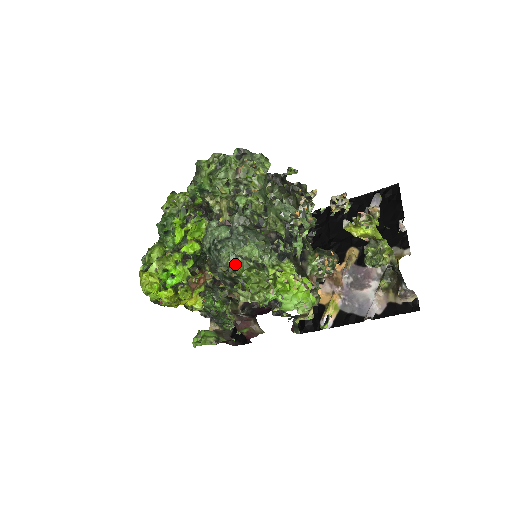
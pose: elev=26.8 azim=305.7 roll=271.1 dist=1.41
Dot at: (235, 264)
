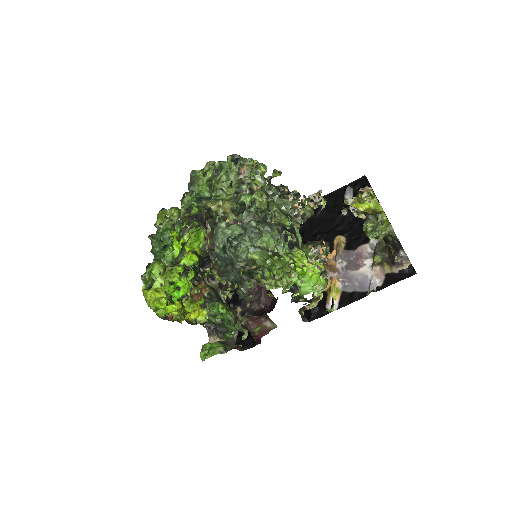
Dot at: (255, 256)
